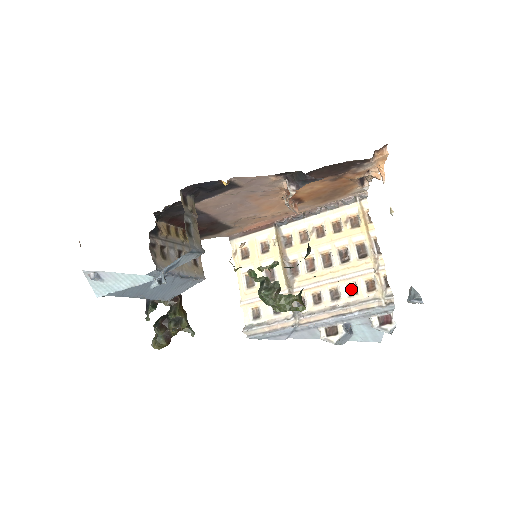
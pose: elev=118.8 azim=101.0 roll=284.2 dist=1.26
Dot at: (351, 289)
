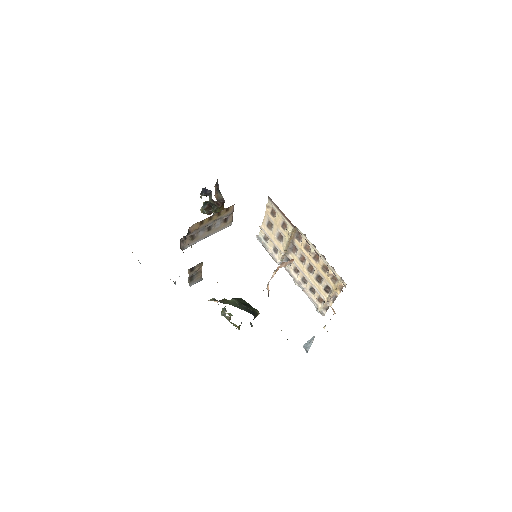
Dot at: (313, 288)
